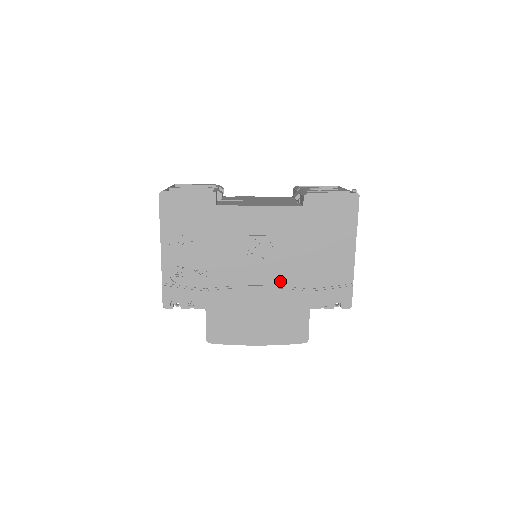
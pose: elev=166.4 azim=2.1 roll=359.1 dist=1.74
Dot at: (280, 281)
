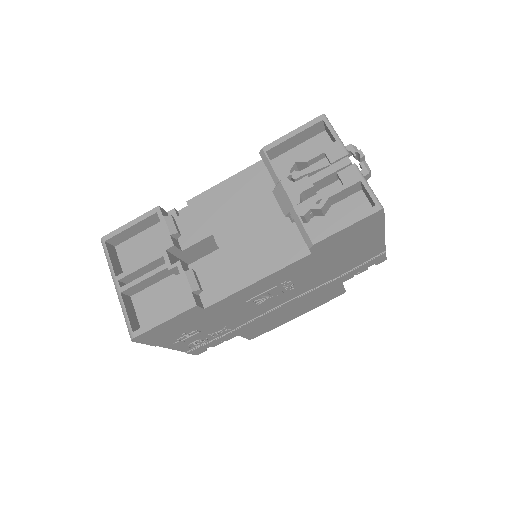
Dot at: (304, 291)
